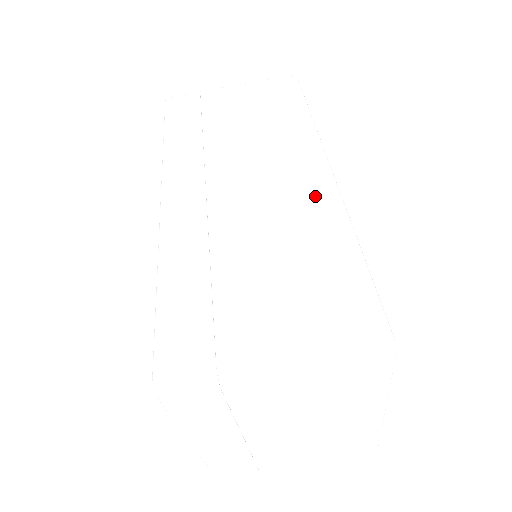
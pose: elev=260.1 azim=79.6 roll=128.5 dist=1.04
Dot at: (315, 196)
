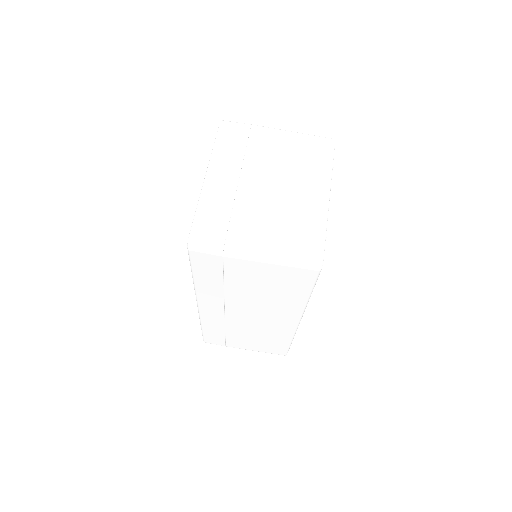
Dot at: occluded
